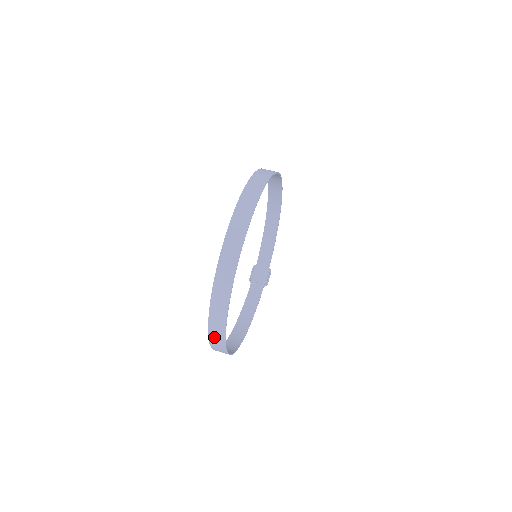
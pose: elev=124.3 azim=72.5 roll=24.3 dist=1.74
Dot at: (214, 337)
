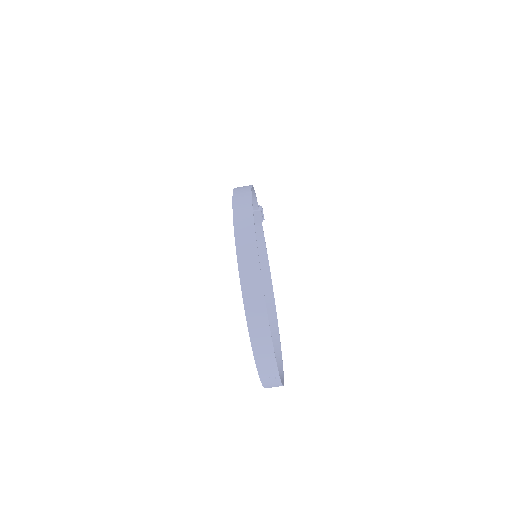
Dot at: occluded
